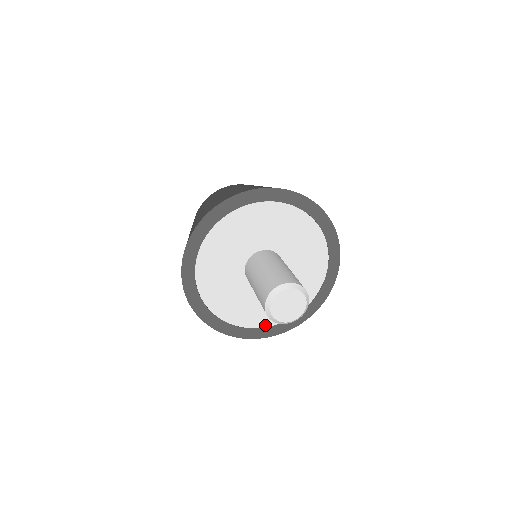
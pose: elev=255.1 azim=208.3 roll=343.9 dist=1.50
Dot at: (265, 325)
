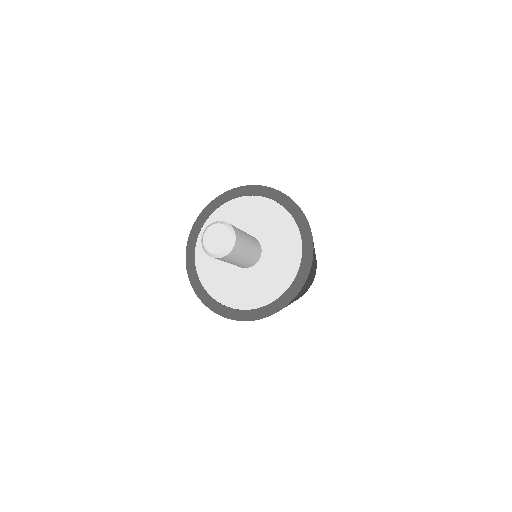
Dot at: (246, 307)
